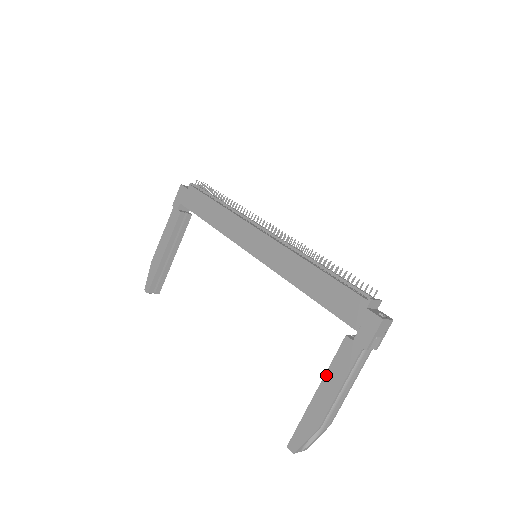
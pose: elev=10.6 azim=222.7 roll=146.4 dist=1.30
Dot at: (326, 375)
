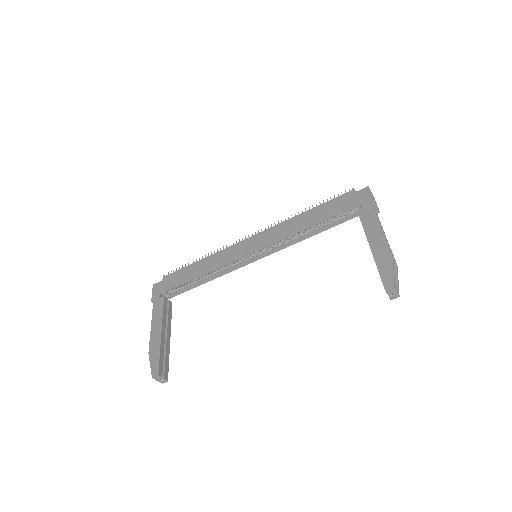
Dot at: (366, 234)
